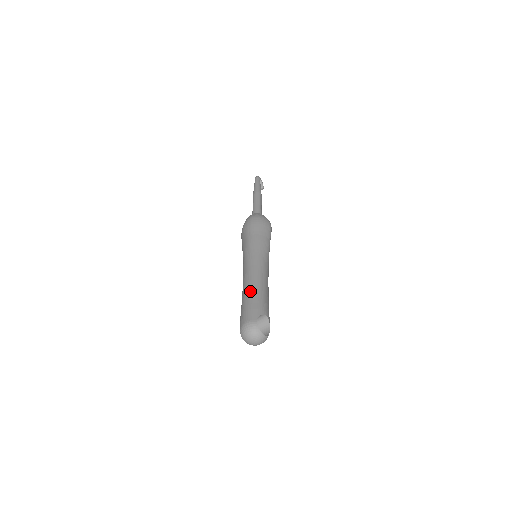
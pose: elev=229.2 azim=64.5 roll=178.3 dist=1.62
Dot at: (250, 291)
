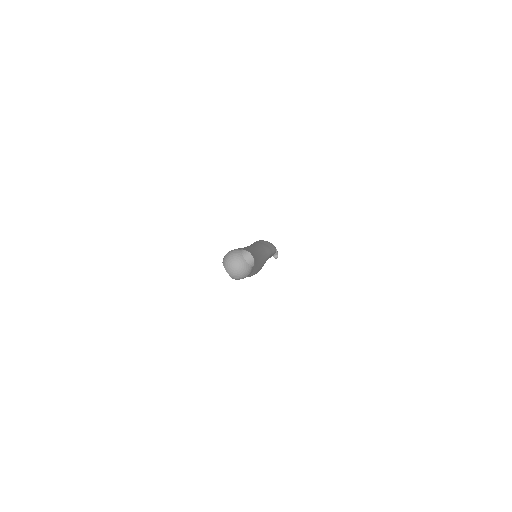
Dot at: occluded
